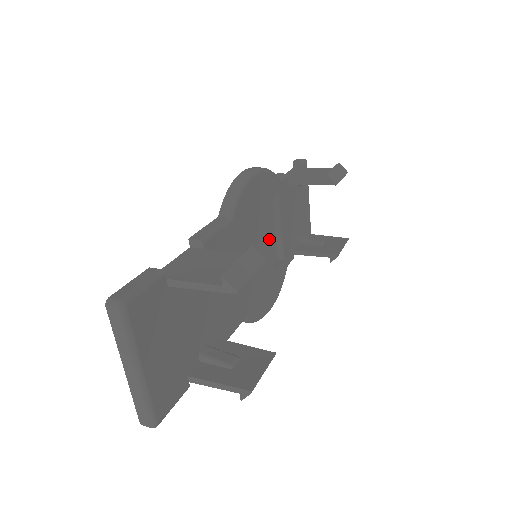
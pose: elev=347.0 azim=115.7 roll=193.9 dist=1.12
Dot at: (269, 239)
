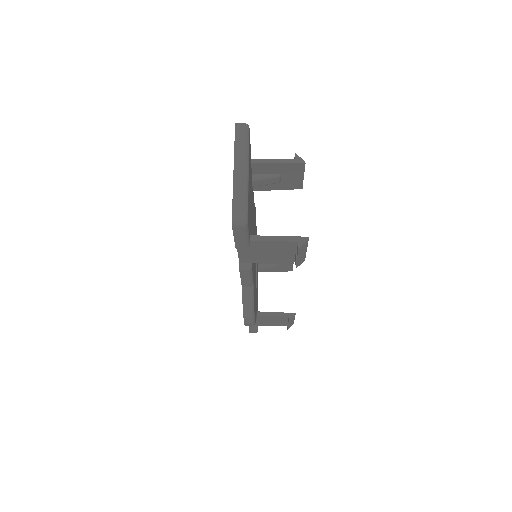
Dot at: occluded
